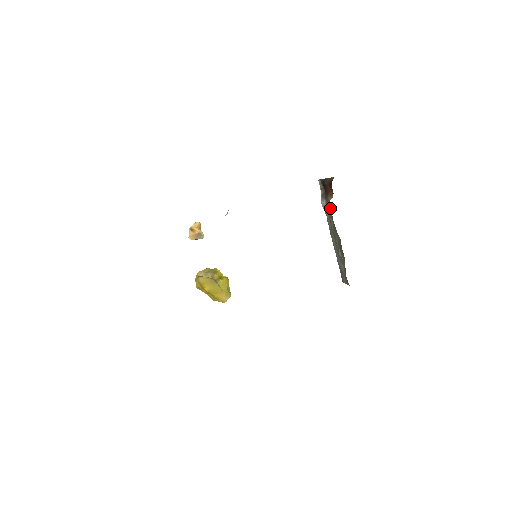
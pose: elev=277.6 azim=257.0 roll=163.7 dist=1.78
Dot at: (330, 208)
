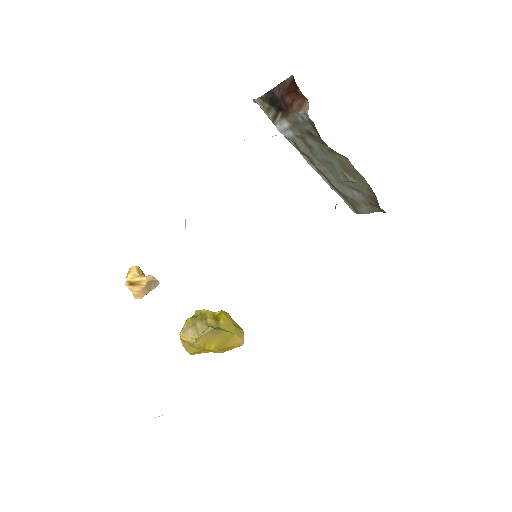
Dot at: (306, 125)
